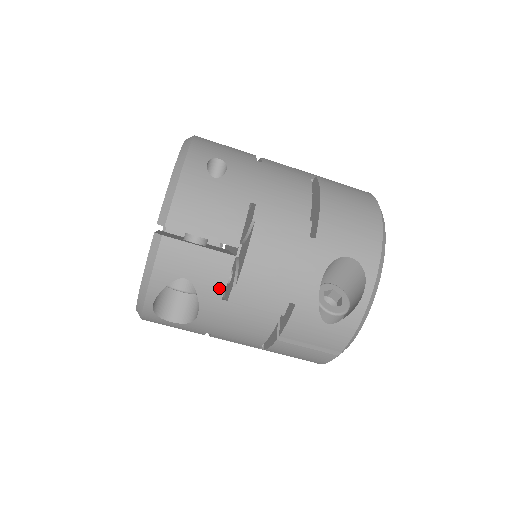
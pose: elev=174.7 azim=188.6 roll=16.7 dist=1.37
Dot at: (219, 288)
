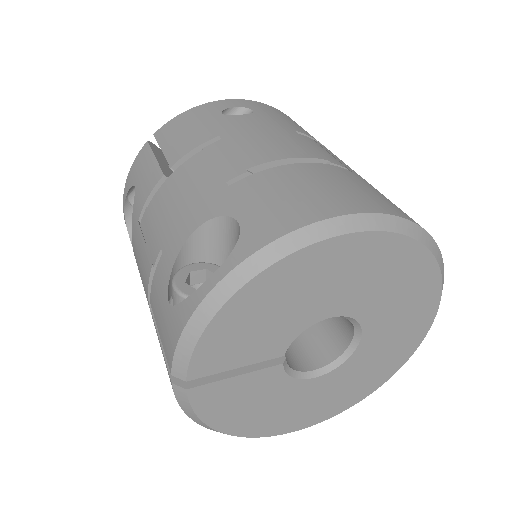
Dot at: (141, 206)
